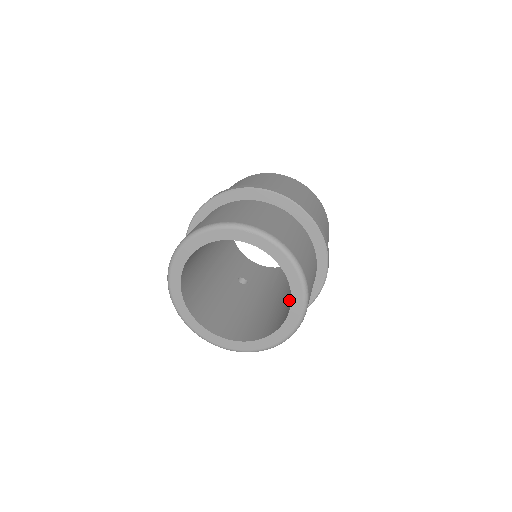
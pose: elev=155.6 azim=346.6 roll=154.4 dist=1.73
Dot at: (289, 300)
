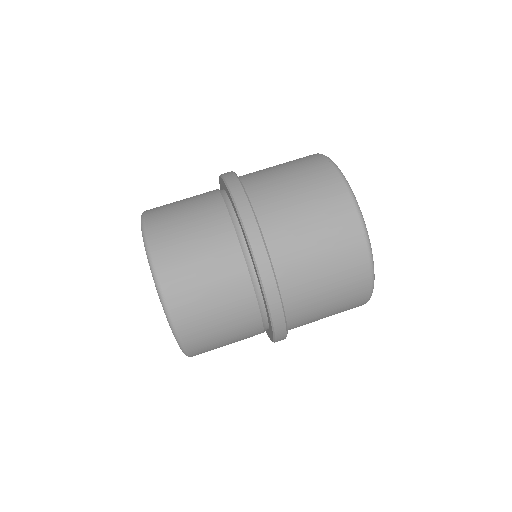
Dot at: occluded
